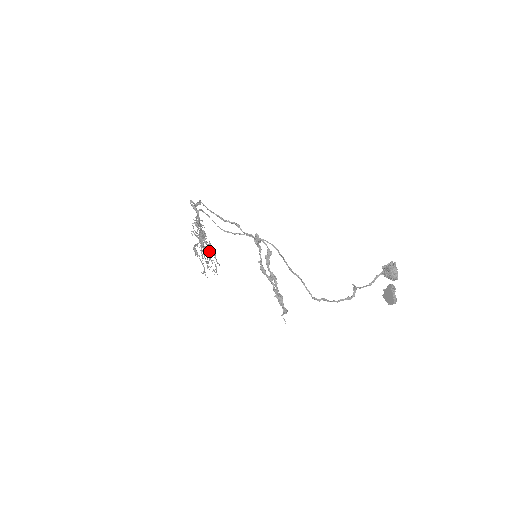
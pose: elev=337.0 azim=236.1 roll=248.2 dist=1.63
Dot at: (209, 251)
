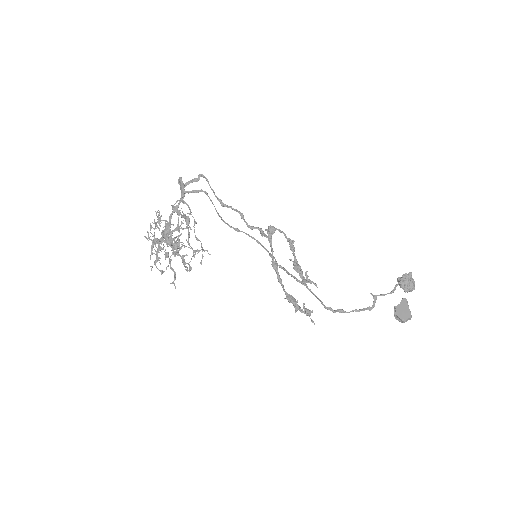
Dot at: (181, 248)
